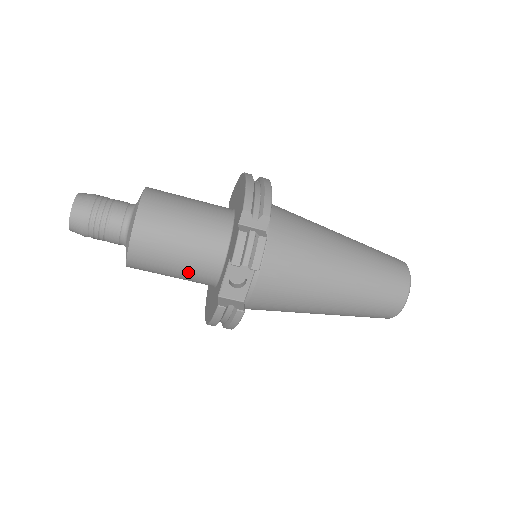
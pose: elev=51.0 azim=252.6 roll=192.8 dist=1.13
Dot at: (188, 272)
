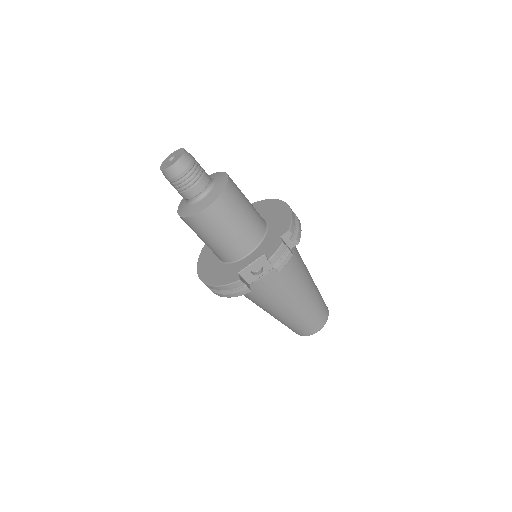
Dot at: (224, 246)
